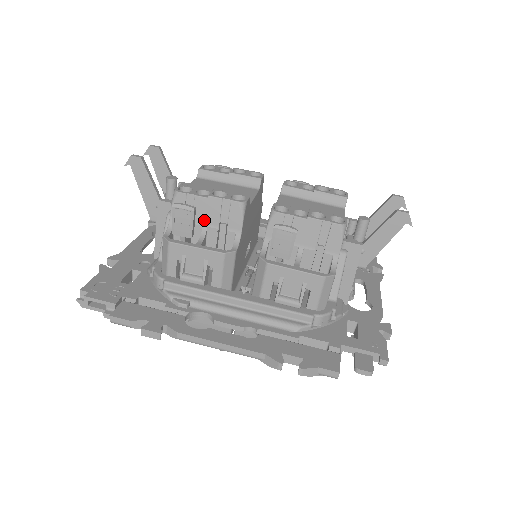
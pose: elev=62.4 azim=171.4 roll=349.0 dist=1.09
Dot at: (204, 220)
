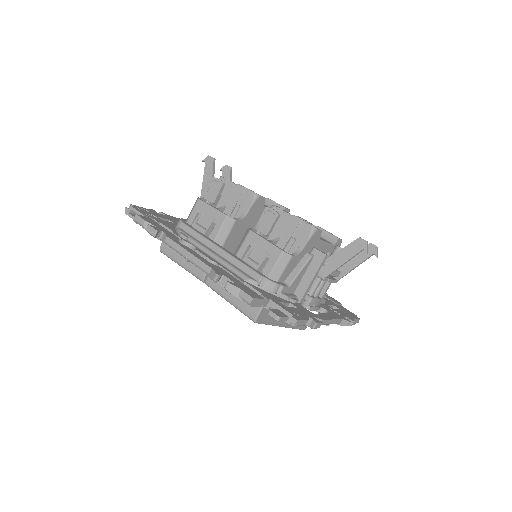
Dot at: (228, 199)
